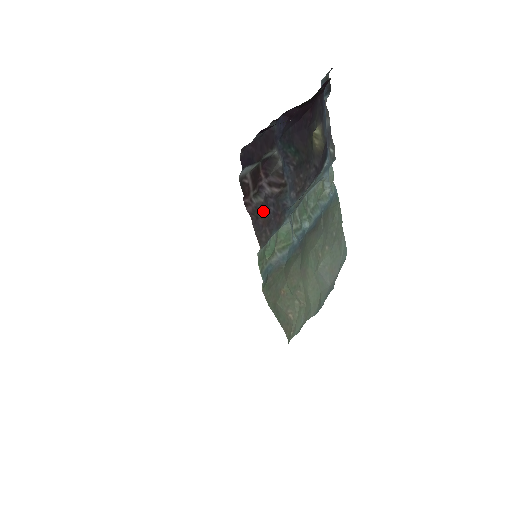
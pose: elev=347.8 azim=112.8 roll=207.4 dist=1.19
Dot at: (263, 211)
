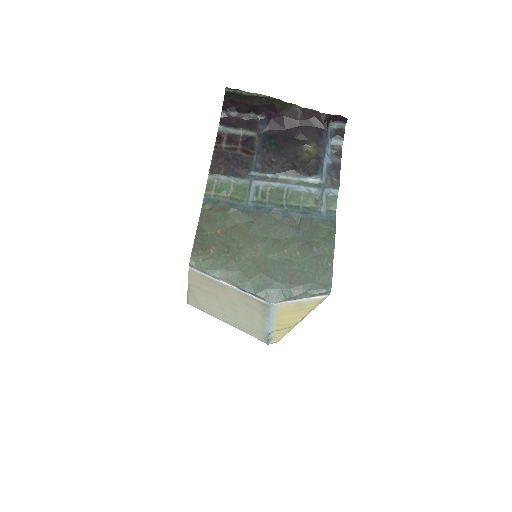
Dot at: (226, 157)
